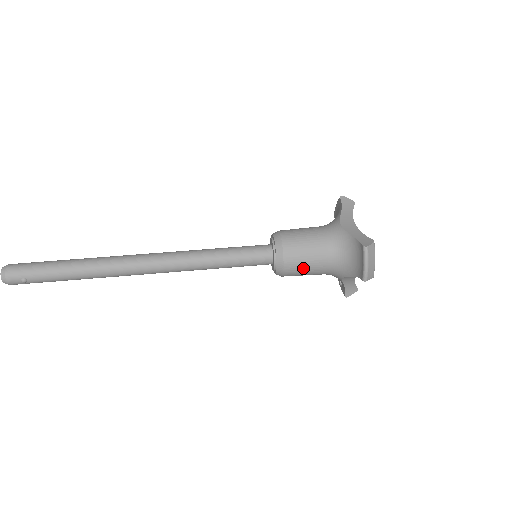
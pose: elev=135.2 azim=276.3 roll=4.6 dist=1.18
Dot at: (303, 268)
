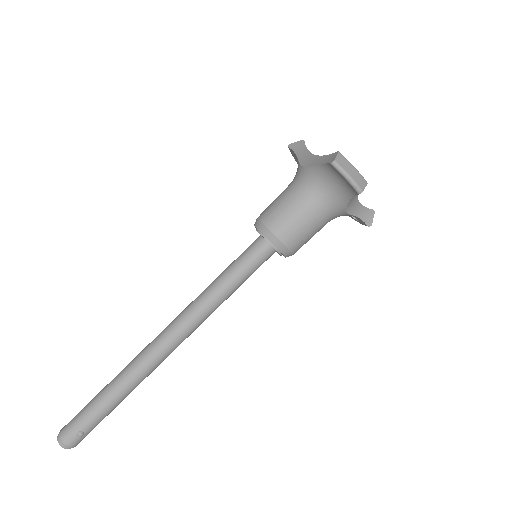
Dot at: (302, 231)
